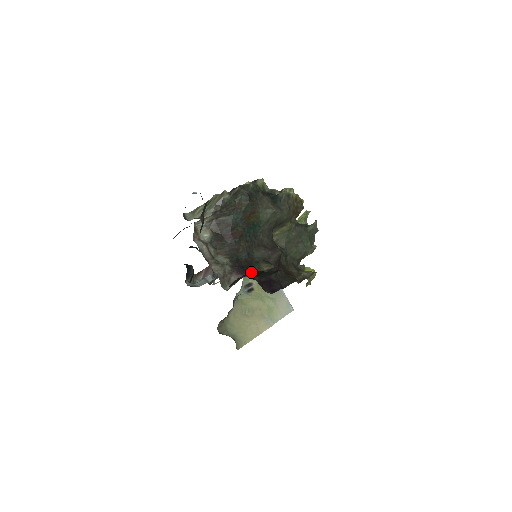
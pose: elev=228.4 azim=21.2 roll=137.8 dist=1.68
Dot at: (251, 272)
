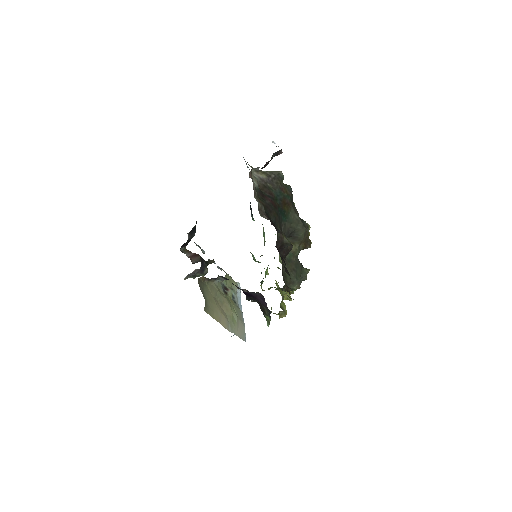
Dot at: occluded
